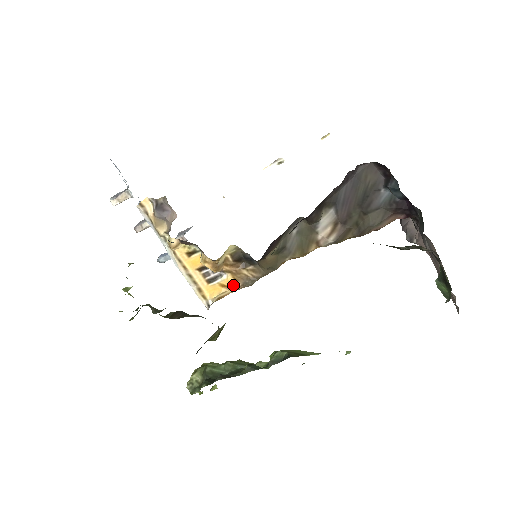
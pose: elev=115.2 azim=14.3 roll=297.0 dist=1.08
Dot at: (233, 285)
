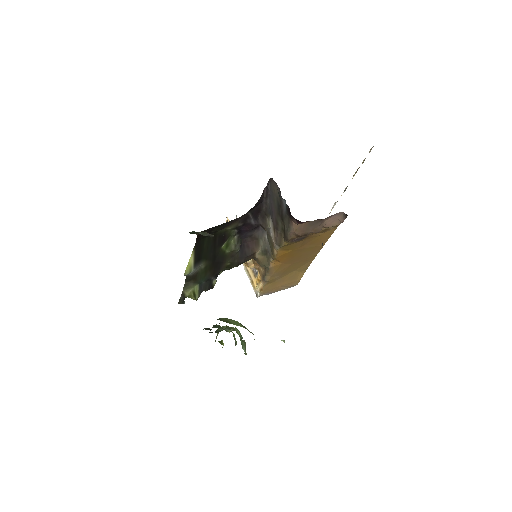
Dot at: (261, 279)
